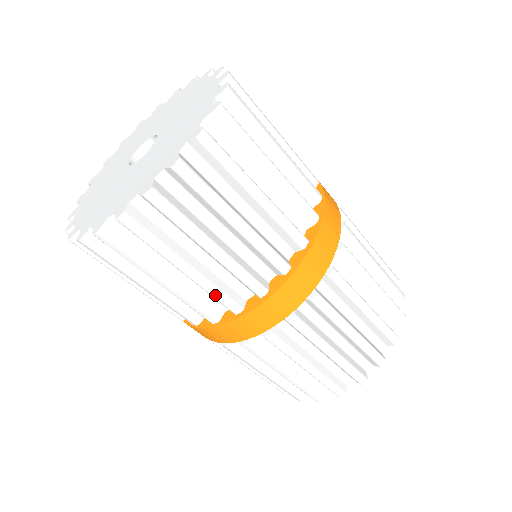
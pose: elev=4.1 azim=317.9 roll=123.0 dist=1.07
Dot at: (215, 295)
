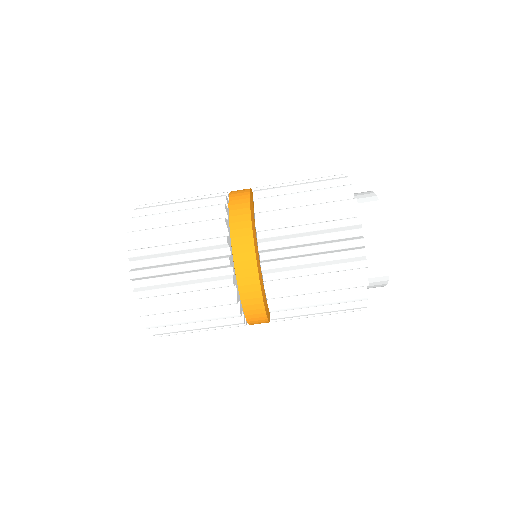
Dot at: (215, 305)
